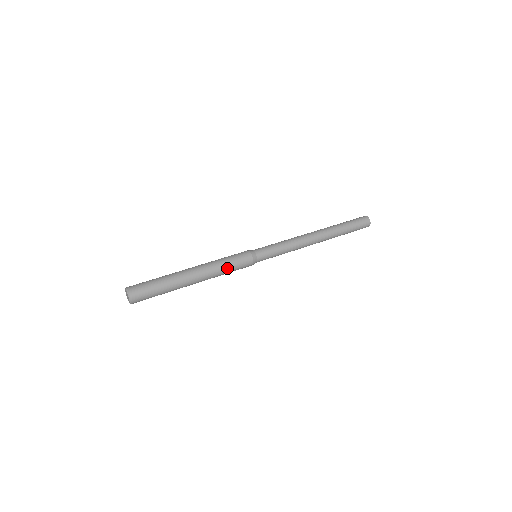
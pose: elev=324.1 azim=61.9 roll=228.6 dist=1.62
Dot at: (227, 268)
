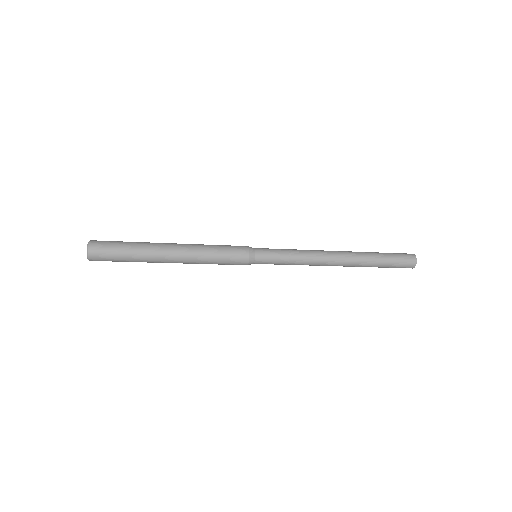
Dot at: (214, 252)
